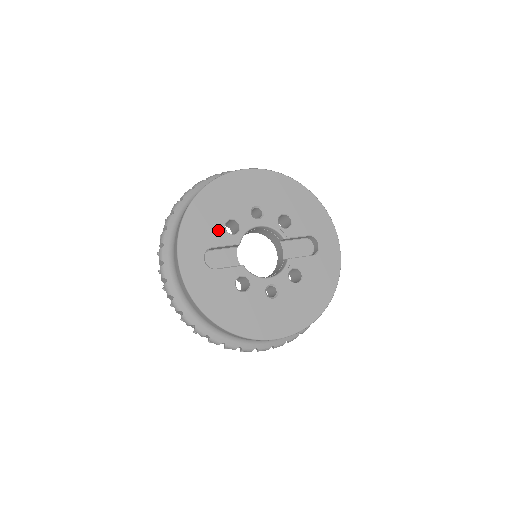
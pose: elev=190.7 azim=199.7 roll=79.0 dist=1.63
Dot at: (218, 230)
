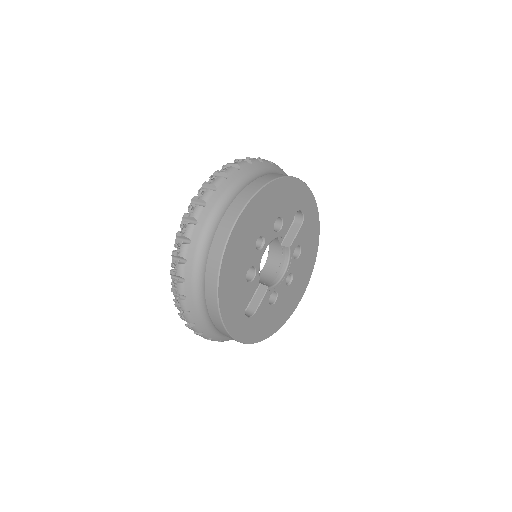
Dot at: (244, 289)
